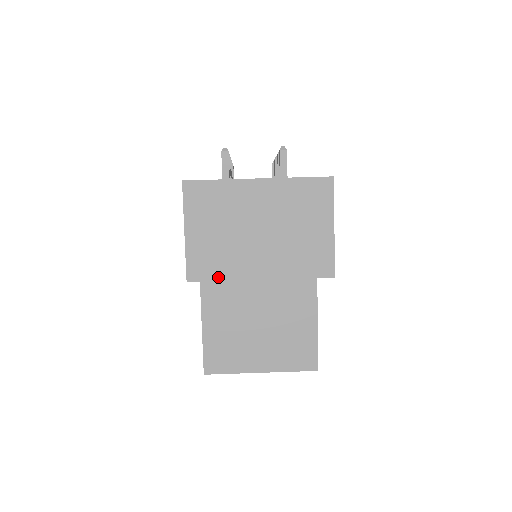
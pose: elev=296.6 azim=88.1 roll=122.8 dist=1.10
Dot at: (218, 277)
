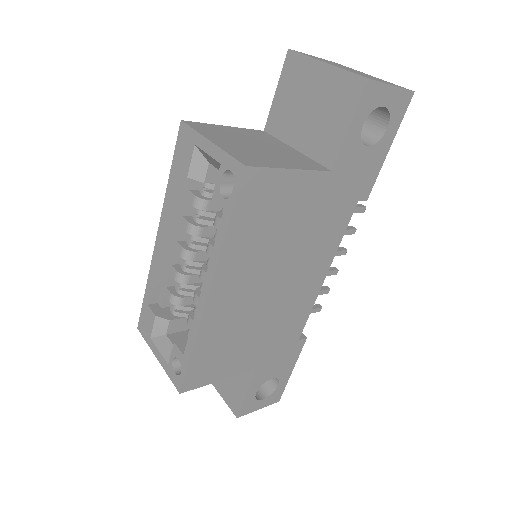
Dot at: (305, 55)
